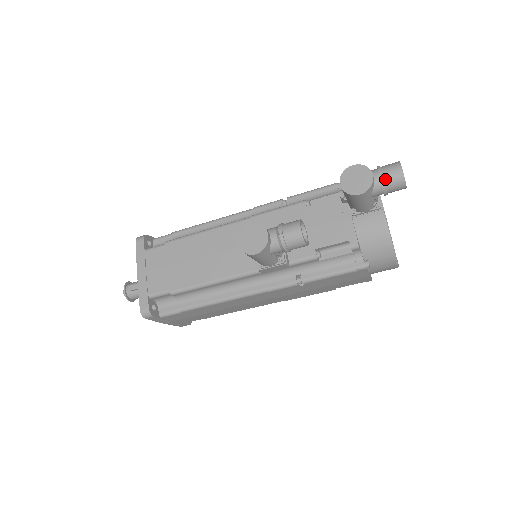
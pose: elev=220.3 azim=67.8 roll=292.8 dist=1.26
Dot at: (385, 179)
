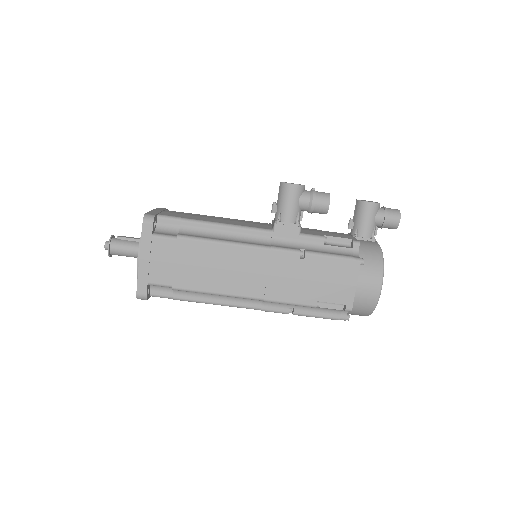
Dot at: (387, 209)
